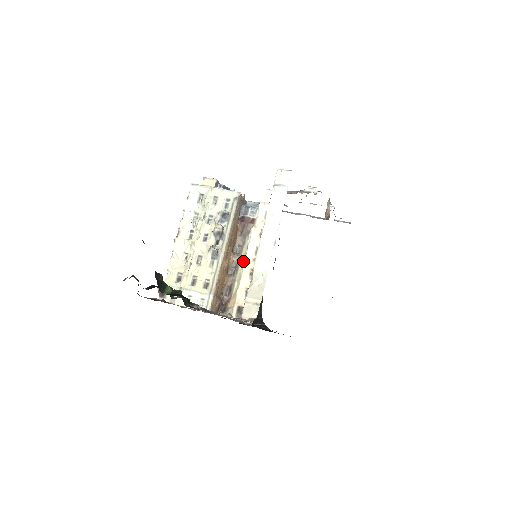
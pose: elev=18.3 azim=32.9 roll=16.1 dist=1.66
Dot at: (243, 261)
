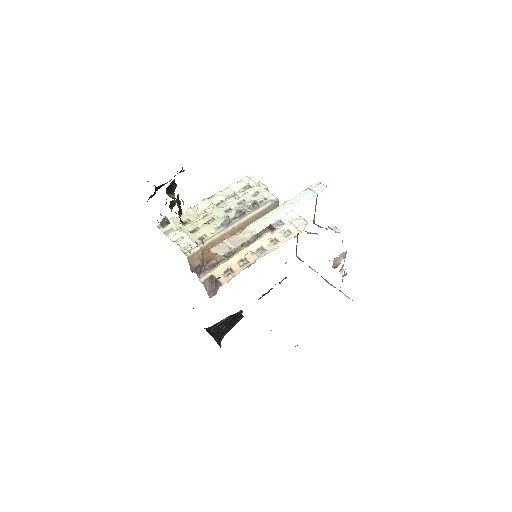
Dot at: (243, 248)
